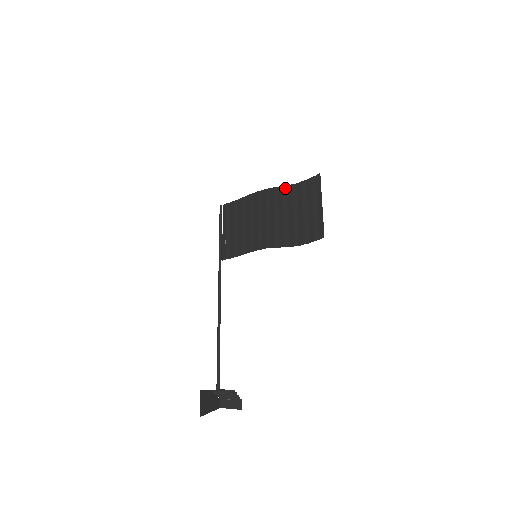
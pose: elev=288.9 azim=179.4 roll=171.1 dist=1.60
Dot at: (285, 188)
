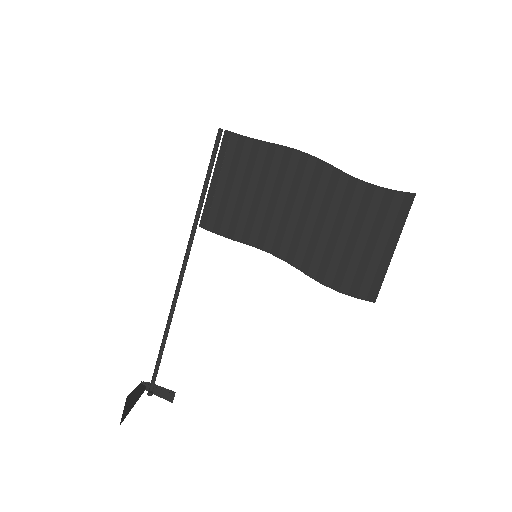
Dot at: (344, 177)
